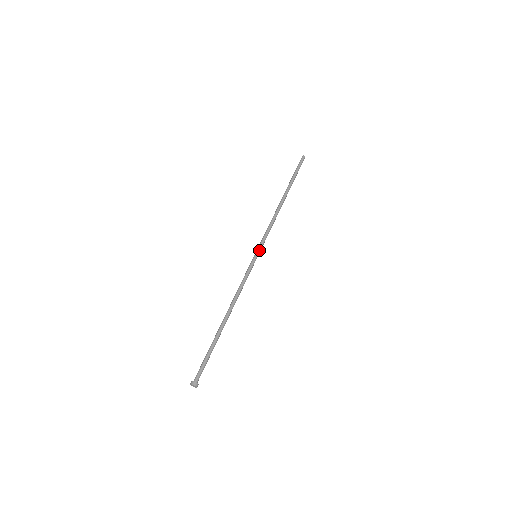
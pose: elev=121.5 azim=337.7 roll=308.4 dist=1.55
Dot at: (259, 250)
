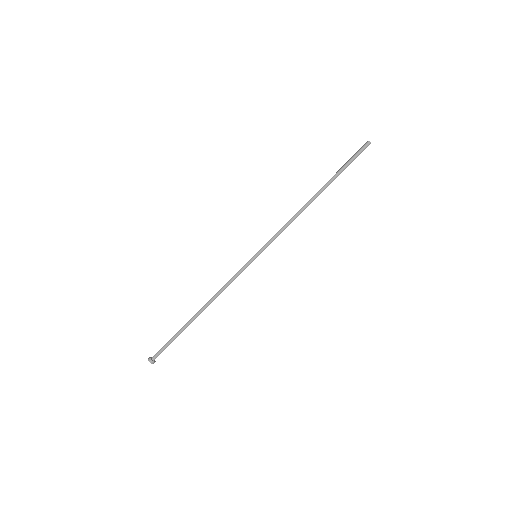
Dot at: occluded
